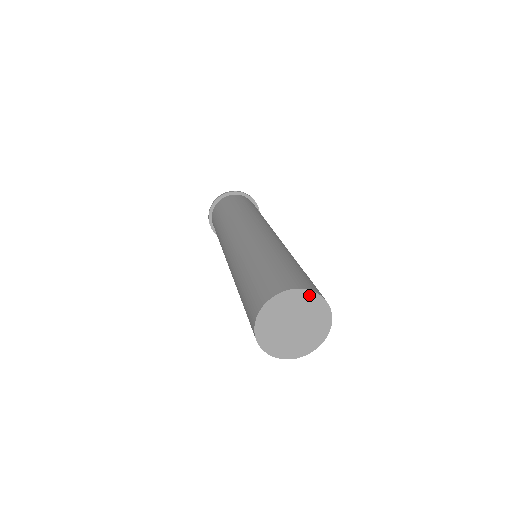
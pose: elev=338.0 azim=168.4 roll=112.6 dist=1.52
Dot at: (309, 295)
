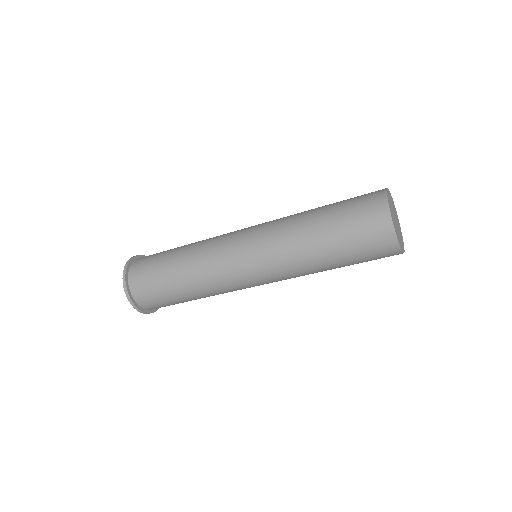
Dot at: (390, 194)
